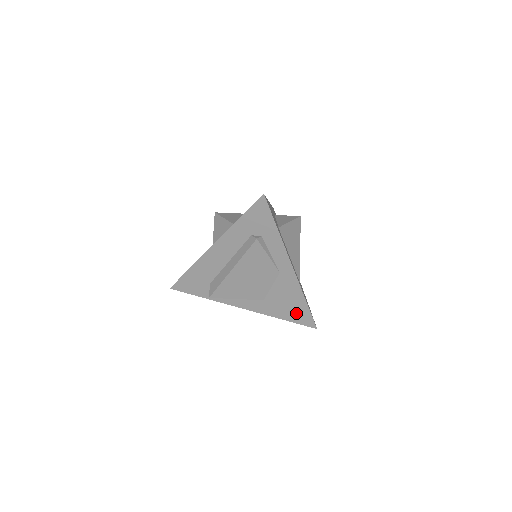
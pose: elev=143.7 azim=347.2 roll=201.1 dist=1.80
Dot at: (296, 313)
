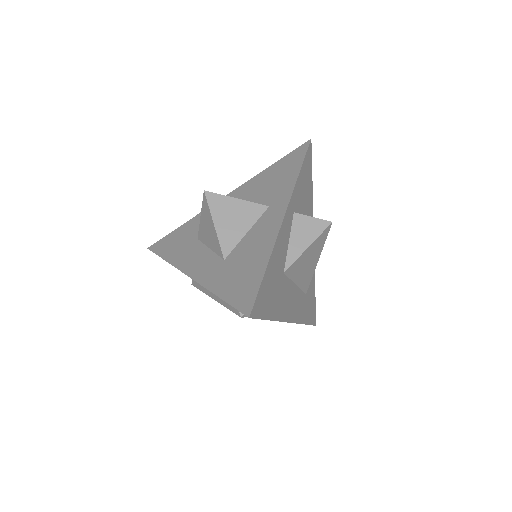
Dot at: occluded
